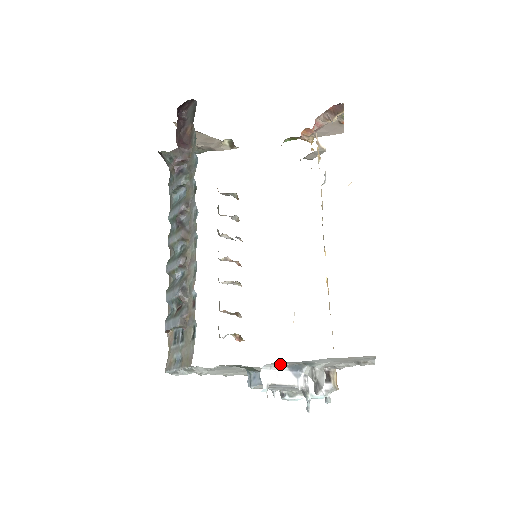
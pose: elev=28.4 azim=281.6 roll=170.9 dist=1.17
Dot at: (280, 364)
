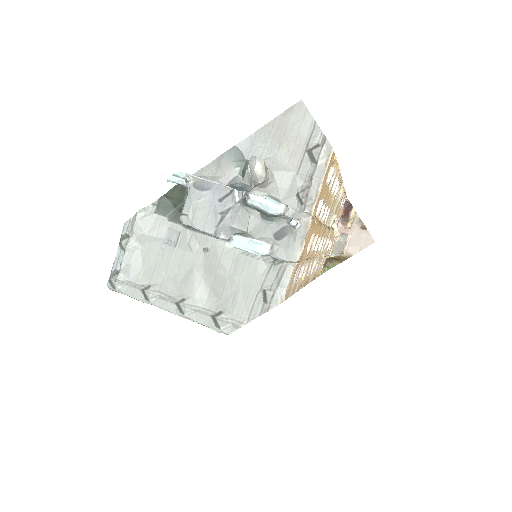
Dot at: (212, 176)
